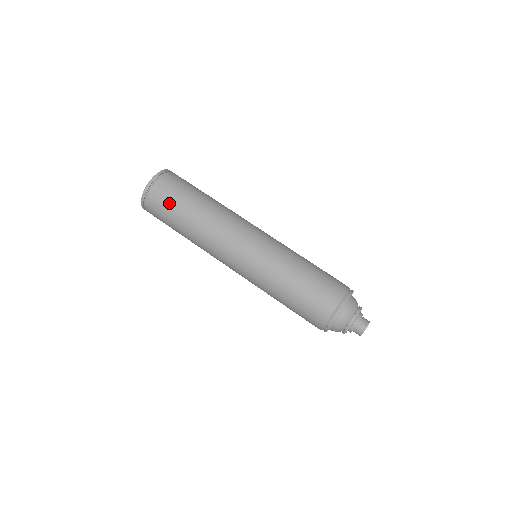
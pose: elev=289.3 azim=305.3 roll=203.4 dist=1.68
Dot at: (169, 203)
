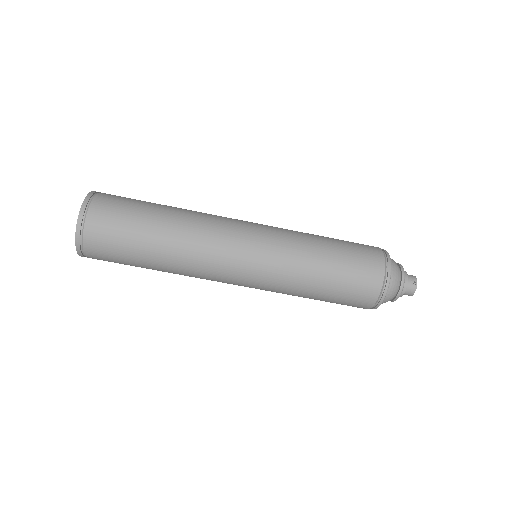
Dot at: (119, 251)
